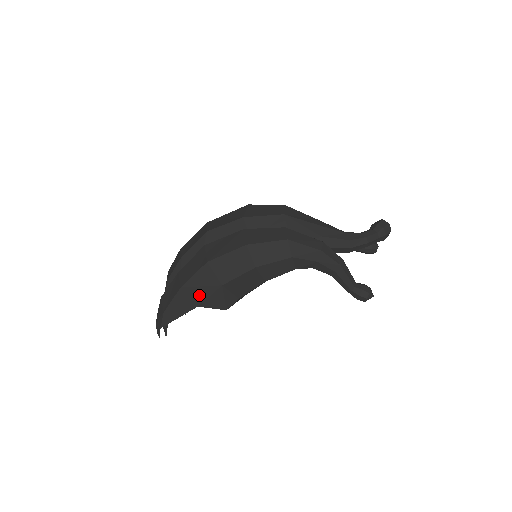
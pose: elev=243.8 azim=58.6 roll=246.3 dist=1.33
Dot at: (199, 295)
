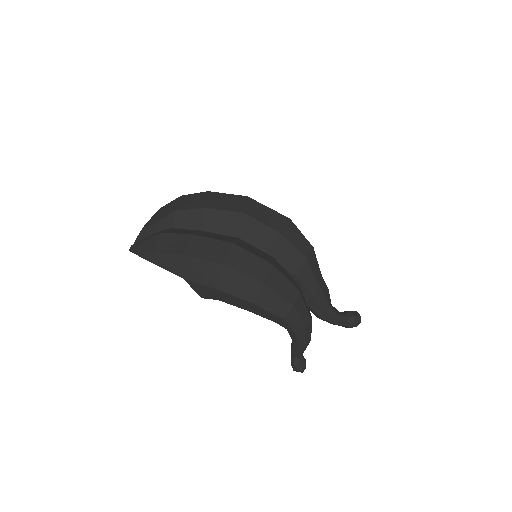
Dot at: (193, 274)
